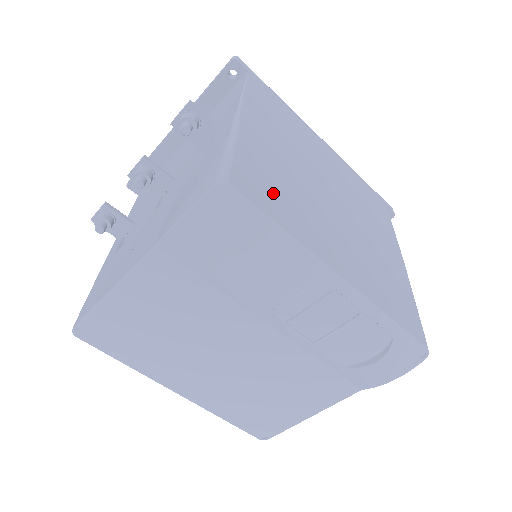
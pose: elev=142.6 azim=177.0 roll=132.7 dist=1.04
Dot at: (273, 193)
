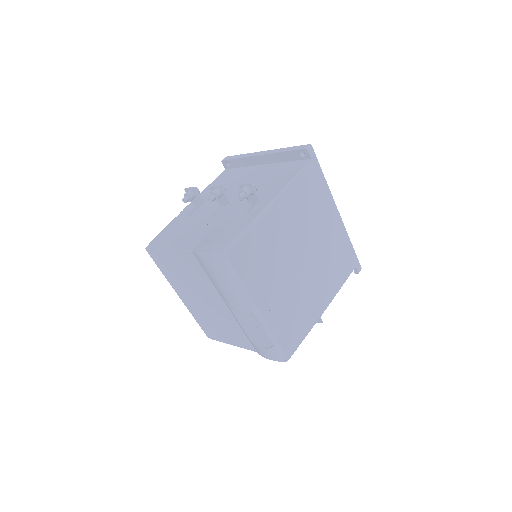
Dot at: (253, 261)
